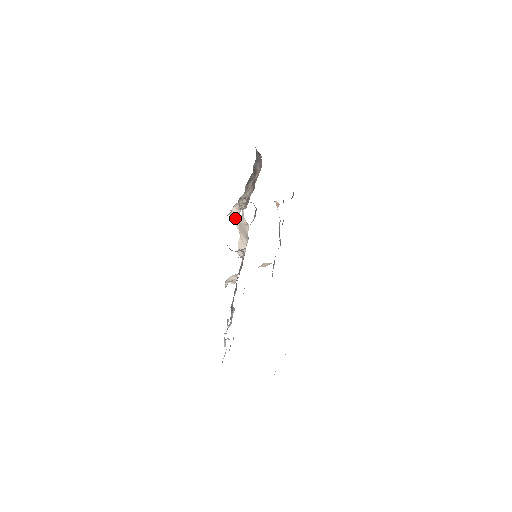
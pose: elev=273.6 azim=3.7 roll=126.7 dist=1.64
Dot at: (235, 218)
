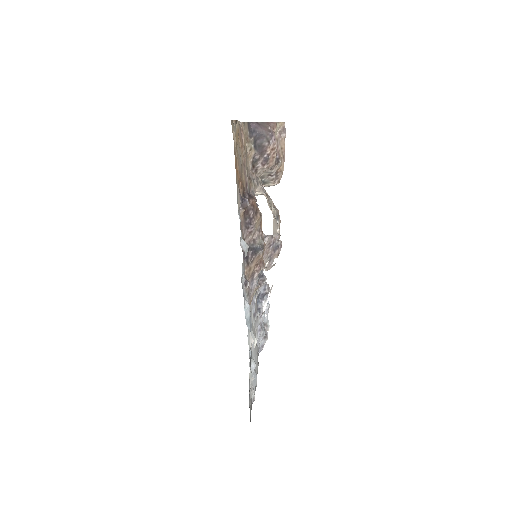
Dot at: occluded
